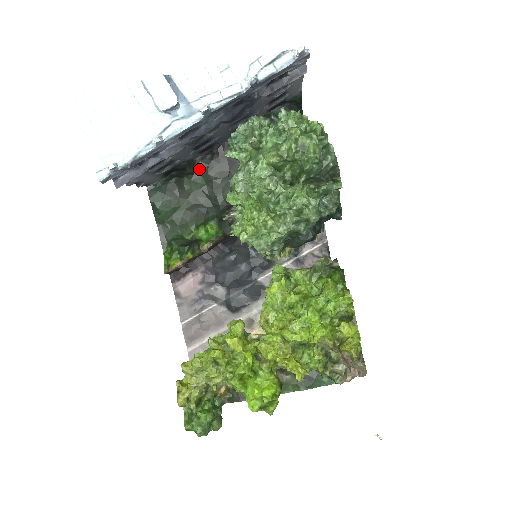
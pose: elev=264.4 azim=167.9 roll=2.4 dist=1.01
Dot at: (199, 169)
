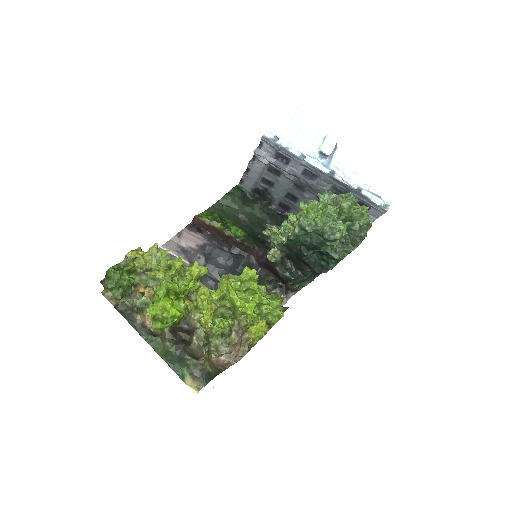
Dot at: (268, 210)
